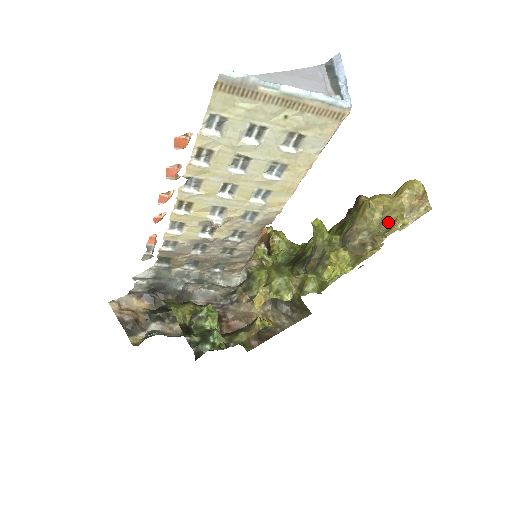
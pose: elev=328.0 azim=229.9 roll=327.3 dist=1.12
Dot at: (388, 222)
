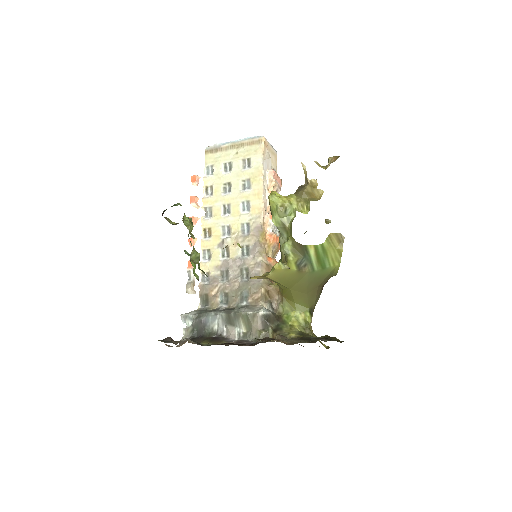
Dot at: occluded
